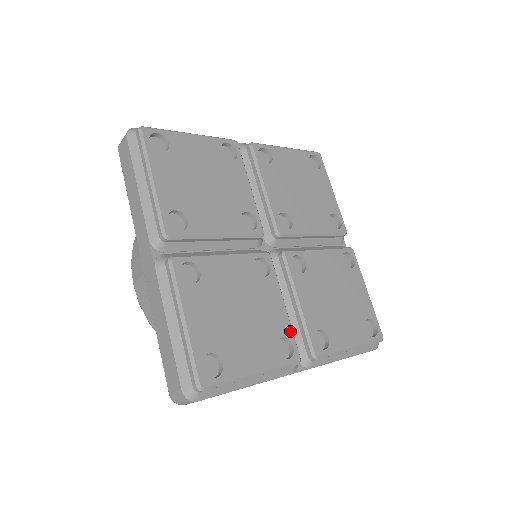
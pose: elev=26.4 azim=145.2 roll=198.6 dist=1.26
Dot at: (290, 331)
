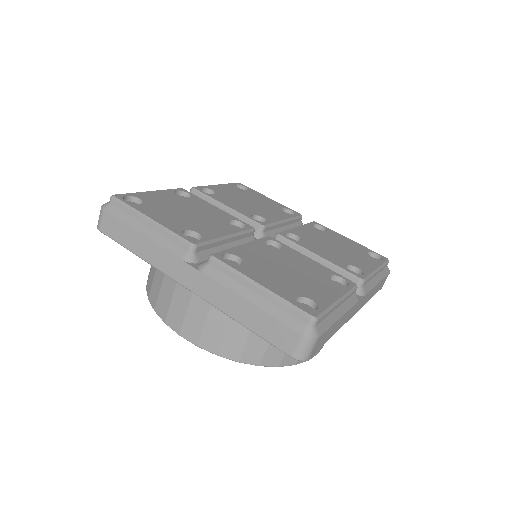
Dot at: (211, 238)
